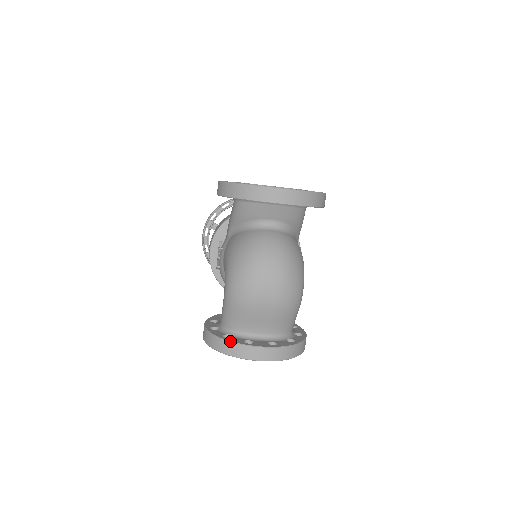
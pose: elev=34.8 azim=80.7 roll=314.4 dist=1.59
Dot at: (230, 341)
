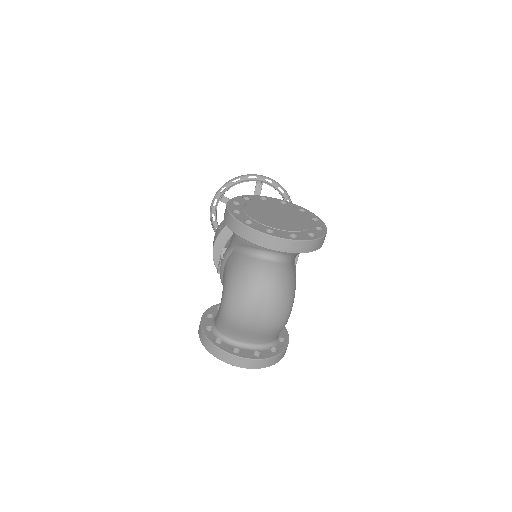
Dot at: (220, 349)
